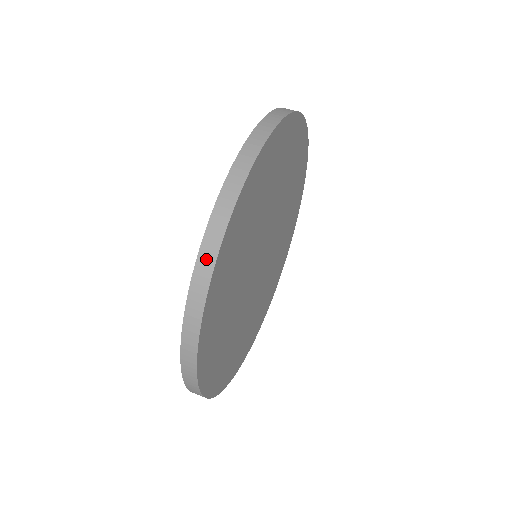
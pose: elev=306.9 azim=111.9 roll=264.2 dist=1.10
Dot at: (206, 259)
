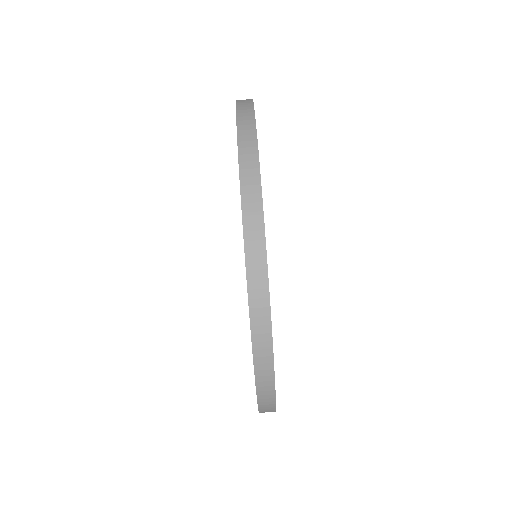
Dot at: occluded
